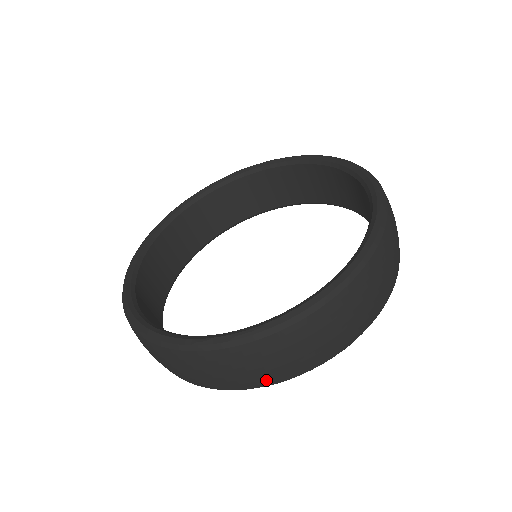
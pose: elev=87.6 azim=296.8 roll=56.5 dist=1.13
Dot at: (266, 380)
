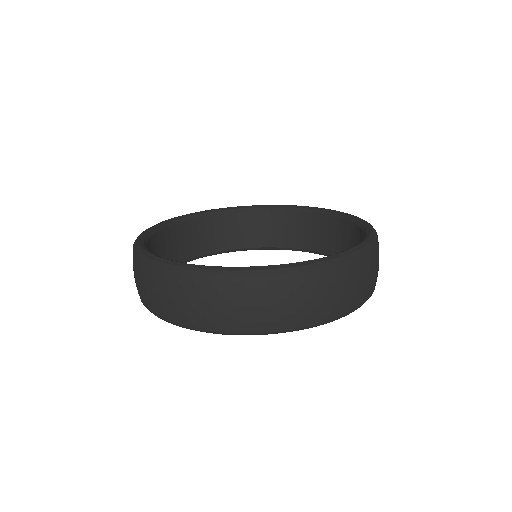
Dot at: (221, 323)
